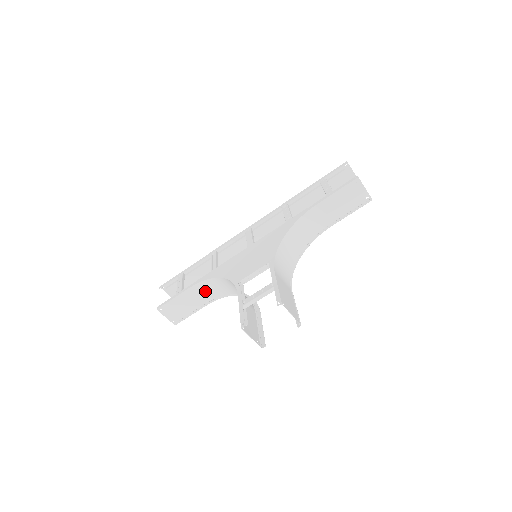
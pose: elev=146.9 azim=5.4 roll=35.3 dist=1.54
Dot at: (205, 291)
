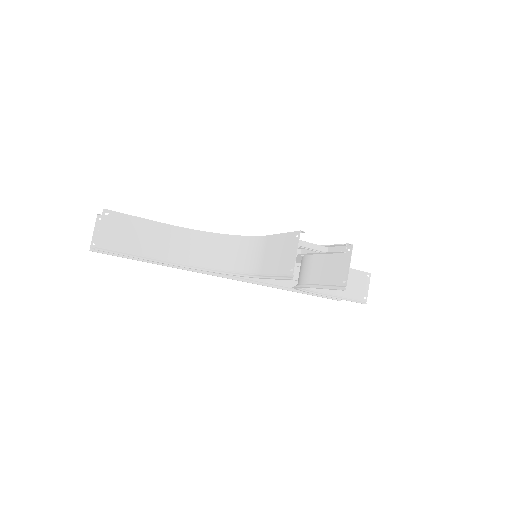
Dot at: (175, 243)
